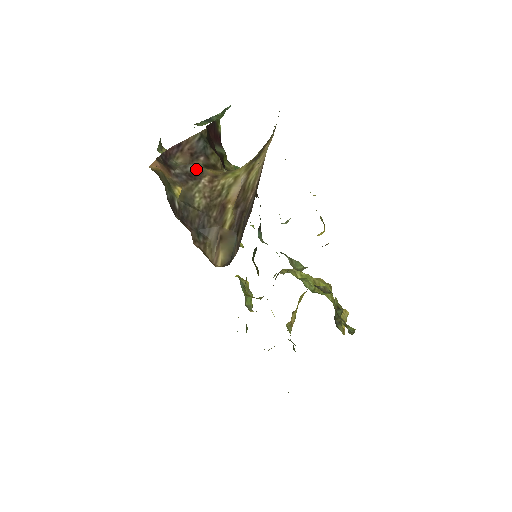
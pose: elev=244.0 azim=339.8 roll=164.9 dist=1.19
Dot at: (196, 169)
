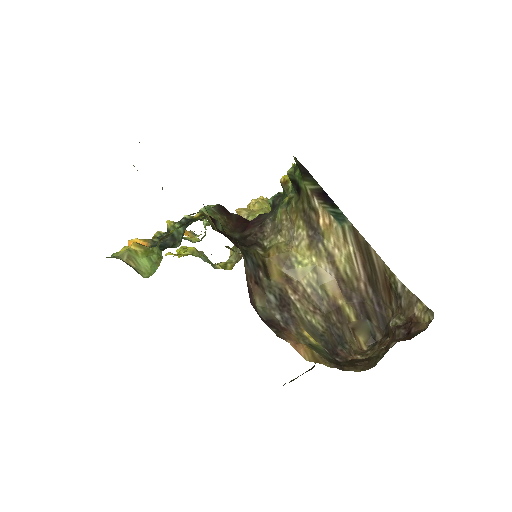
Dot at: (275, 292)
